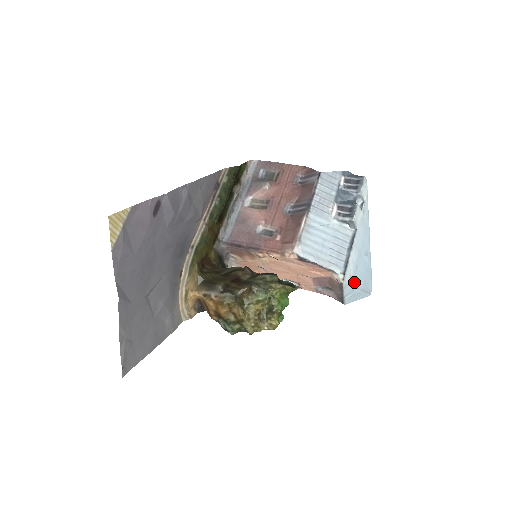
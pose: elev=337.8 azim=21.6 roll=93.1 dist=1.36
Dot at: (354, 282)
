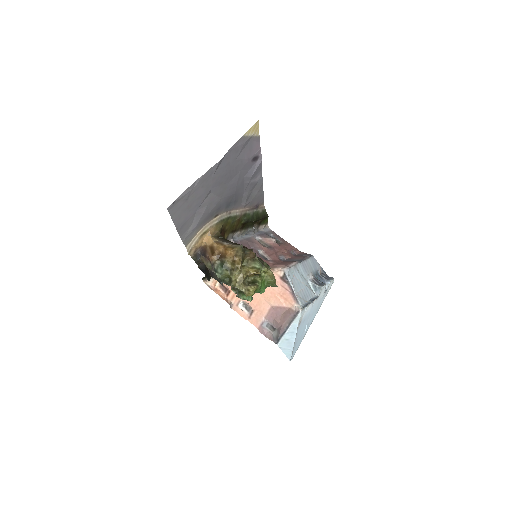
Dot at: (299, 327)
